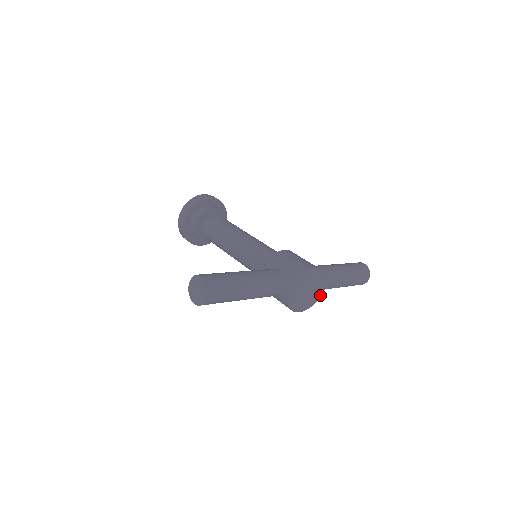
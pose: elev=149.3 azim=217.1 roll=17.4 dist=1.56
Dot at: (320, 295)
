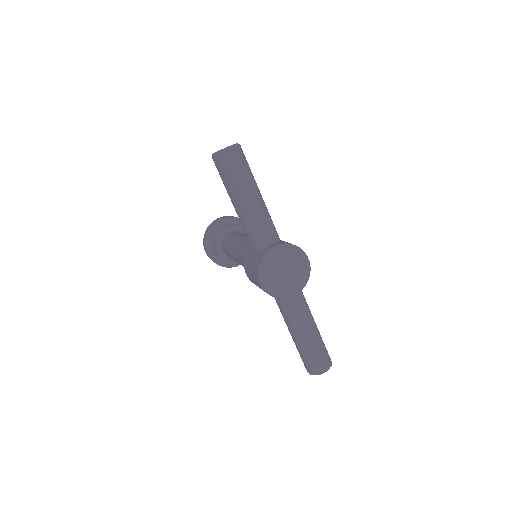
Dot at: (287, 296)
